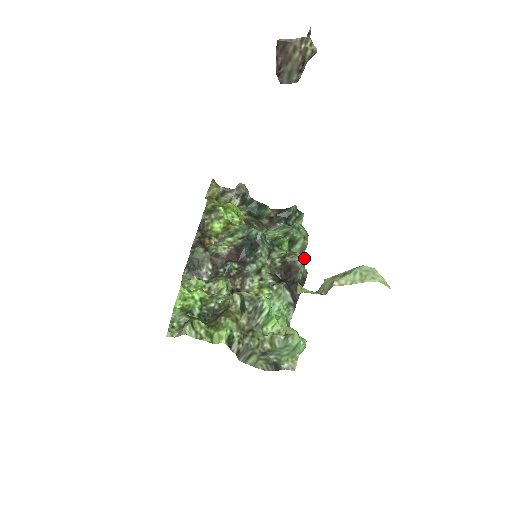
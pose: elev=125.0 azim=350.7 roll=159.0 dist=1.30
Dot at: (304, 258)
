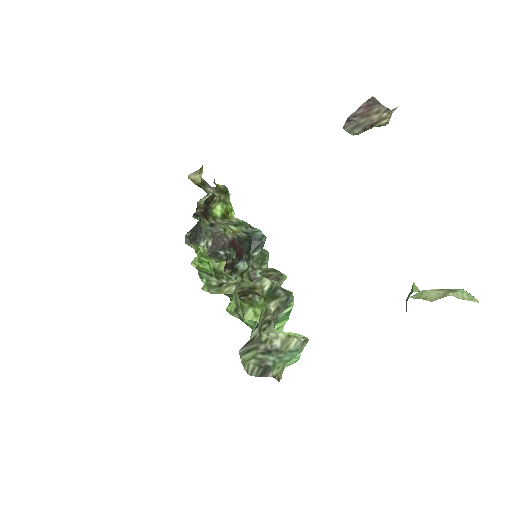
Dot at: occluded
